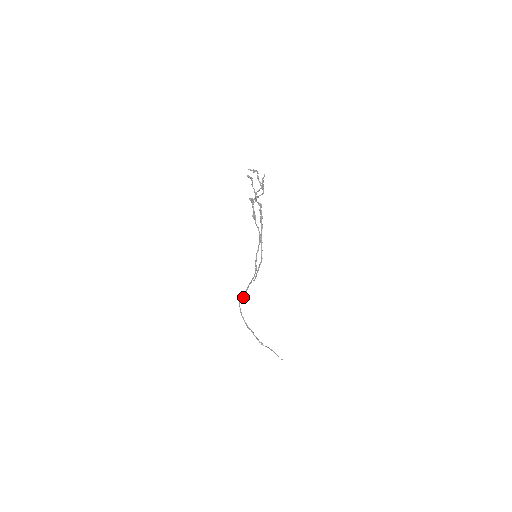
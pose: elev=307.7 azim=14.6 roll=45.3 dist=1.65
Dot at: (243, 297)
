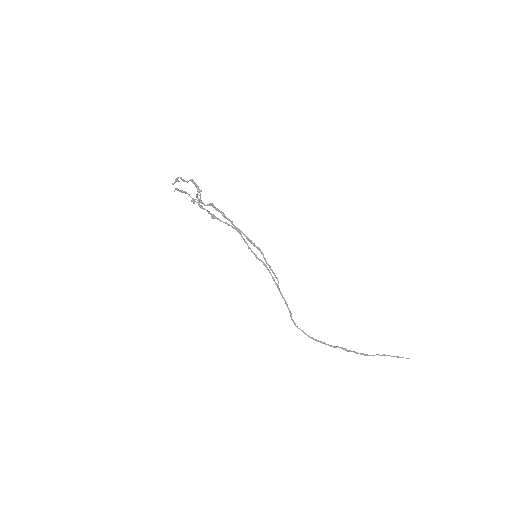
Dot at: (291, 314)
